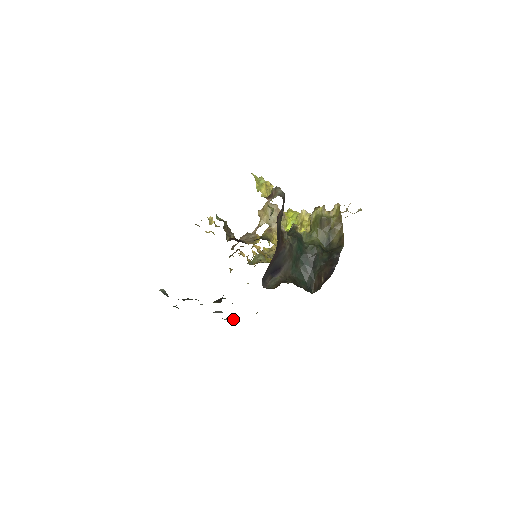
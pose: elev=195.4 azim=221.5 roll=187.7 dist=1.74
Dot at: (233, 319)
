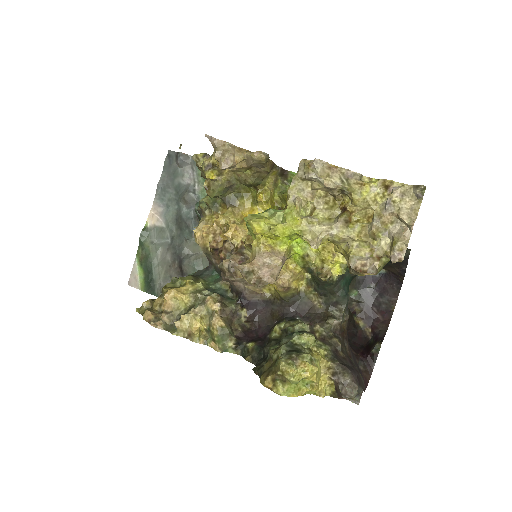
Dot at: (188, 159)
